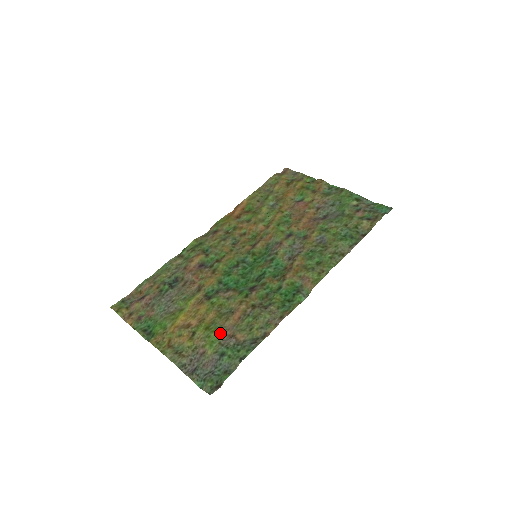
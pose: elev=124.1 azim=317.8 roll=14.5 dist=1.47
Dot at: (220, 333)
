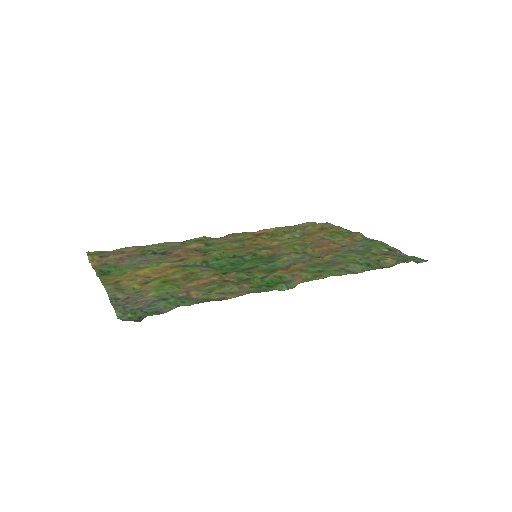
Dot at: (175, 288)
